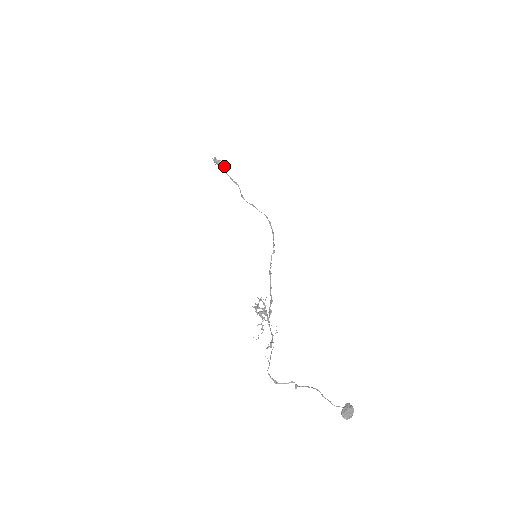
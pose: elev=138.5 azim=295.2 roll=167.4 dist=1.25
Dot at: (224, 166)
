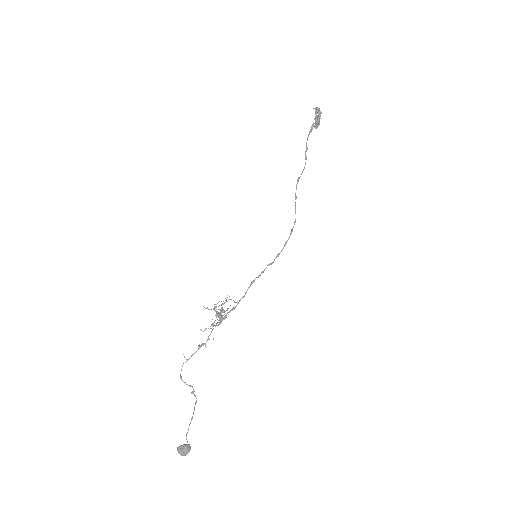
Dot at: (318, 125)
